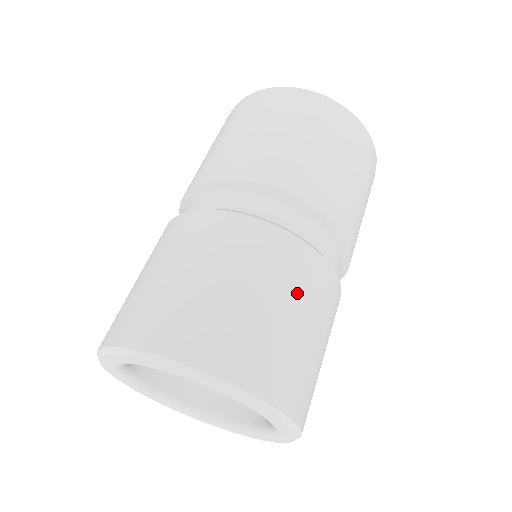
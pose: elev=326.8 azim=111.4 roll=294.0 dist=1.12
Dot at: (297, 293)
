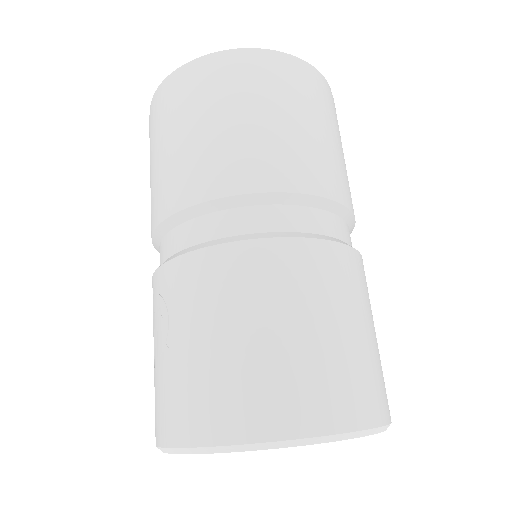
Dot at: occluded
